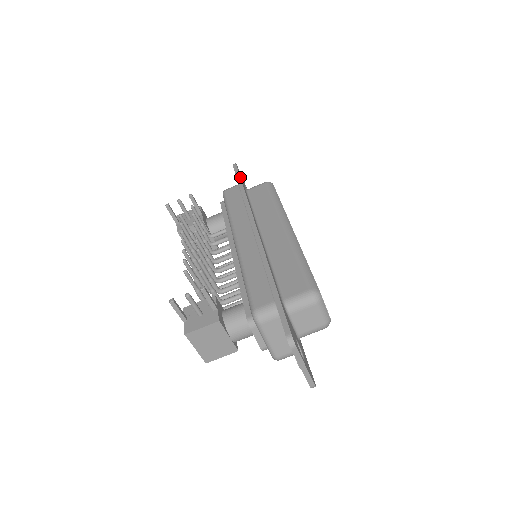
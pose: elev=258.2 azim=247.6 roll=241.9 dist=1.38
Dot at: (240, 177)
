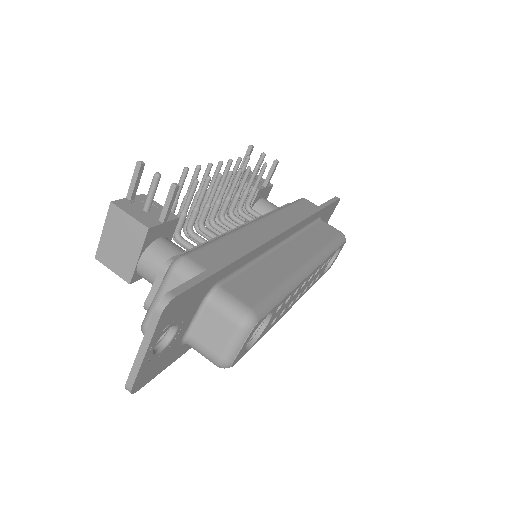
Dot at: (329, 204)
